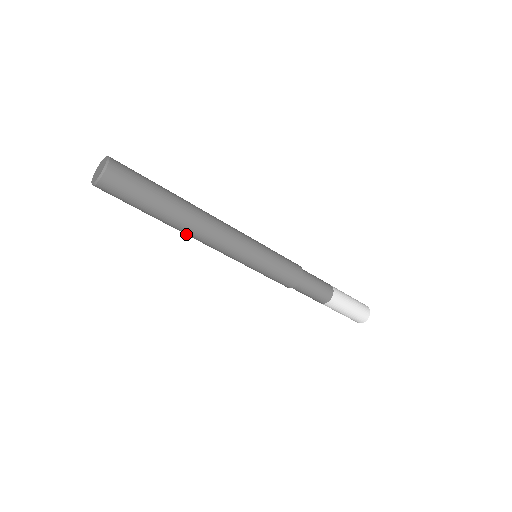
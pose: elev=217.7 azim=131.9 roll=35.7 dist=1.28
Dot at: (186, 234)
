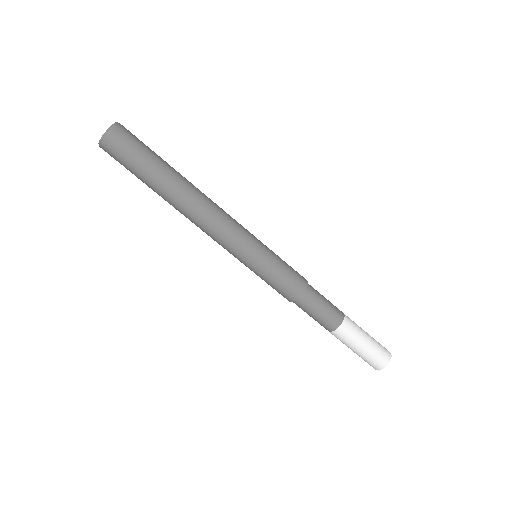
Dot at: (184, 211)
